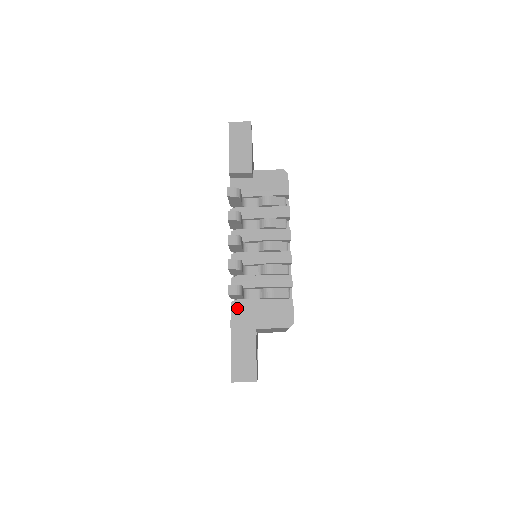
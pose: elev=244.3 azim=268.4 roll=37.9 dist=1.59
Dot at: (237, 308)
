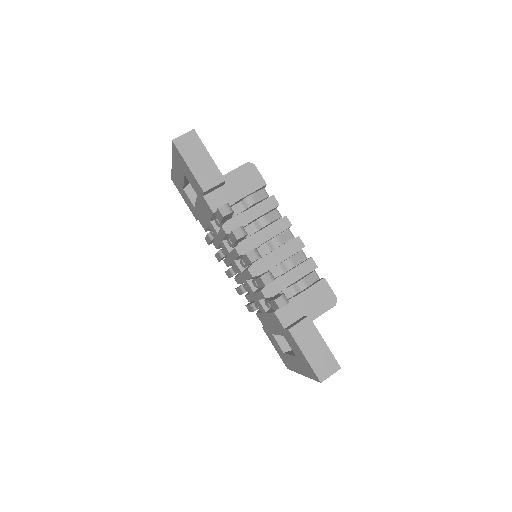
Dot at: (283, 315)
